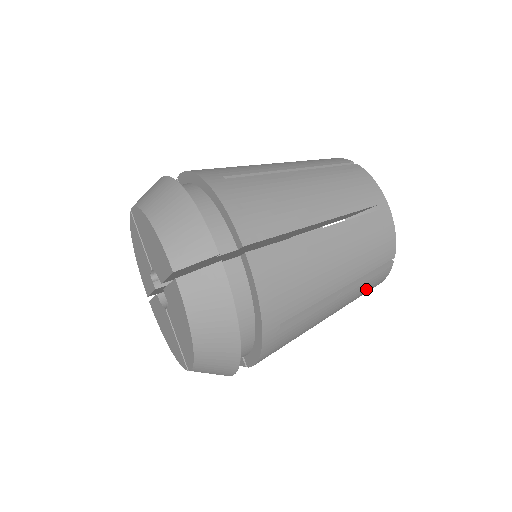
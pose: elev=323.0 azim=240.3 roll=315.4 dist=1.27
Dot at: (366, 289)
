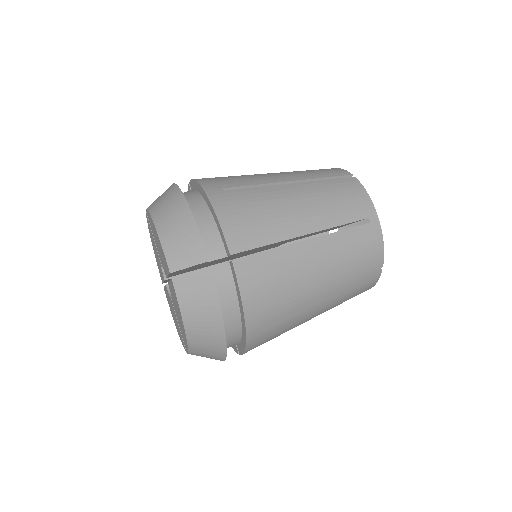
Dot at: (354, 293)
